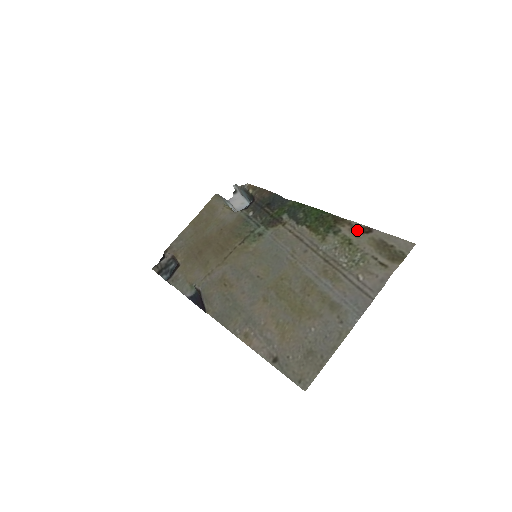
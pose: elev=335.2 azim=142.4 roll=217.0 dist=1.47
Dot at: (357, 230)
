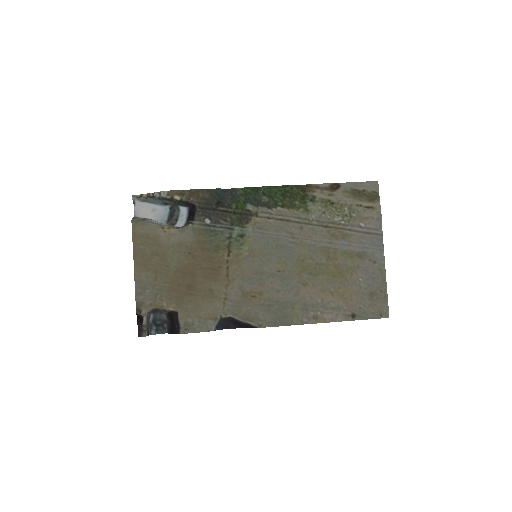
Dot at: (328, 190)
